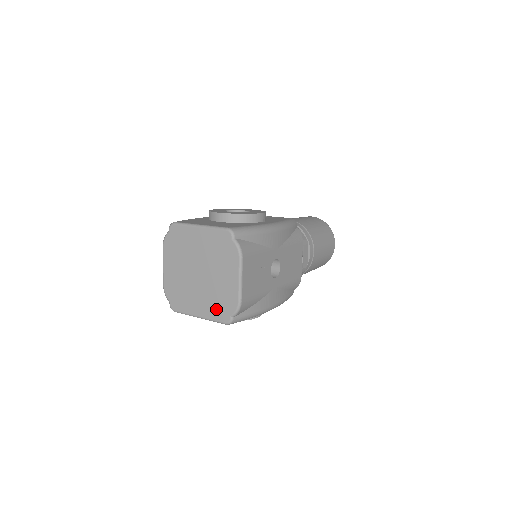
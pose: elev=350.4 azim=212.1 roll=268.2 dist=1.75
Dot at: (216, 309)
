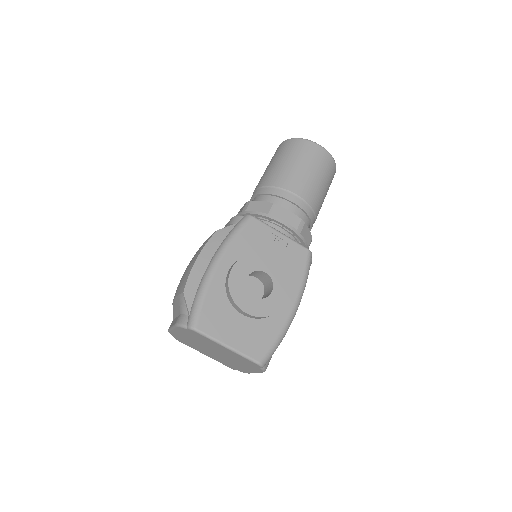
Dot at: (224, 363)
